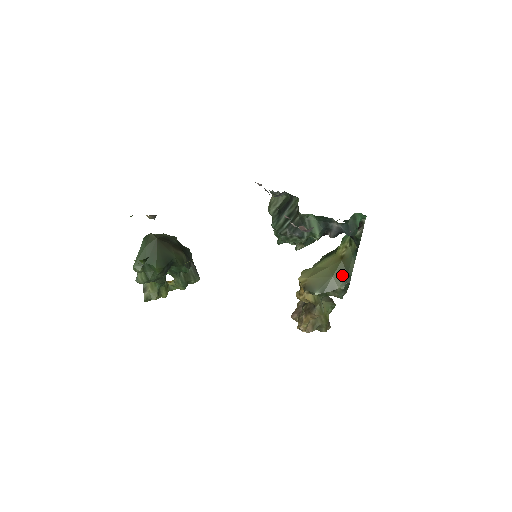
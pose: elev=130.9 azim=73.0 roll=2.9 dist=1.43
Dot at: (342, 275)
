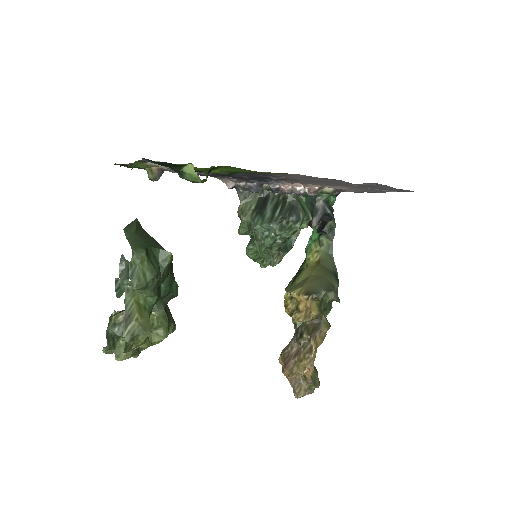
Dot at: (330, 274)
